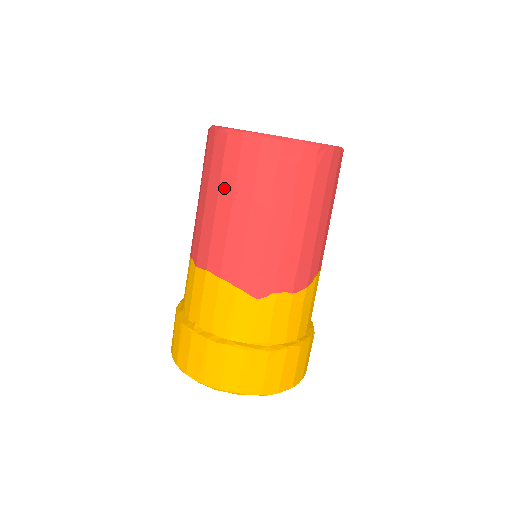
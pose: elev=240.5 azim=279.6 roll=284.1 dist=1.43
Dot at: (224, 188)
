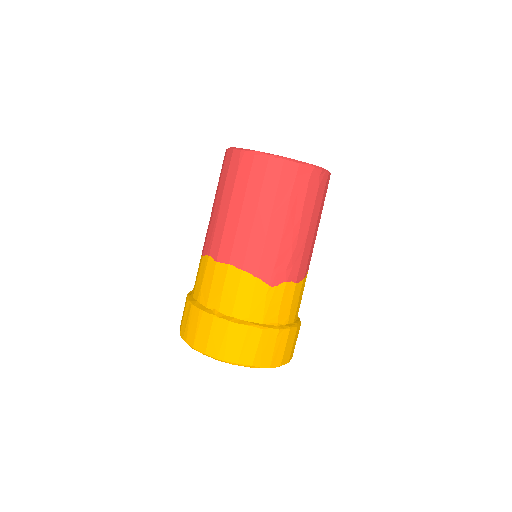
Dot at: (249, 197)
